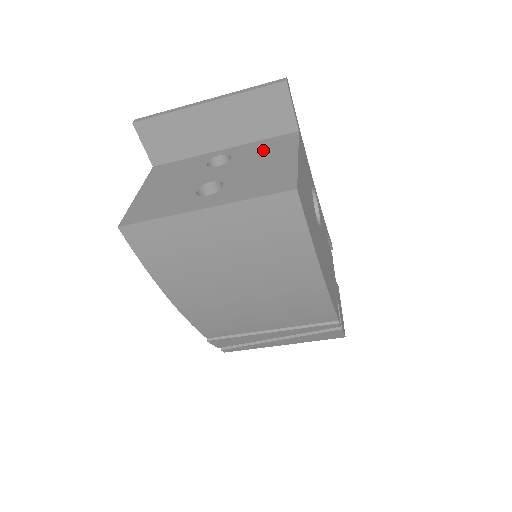
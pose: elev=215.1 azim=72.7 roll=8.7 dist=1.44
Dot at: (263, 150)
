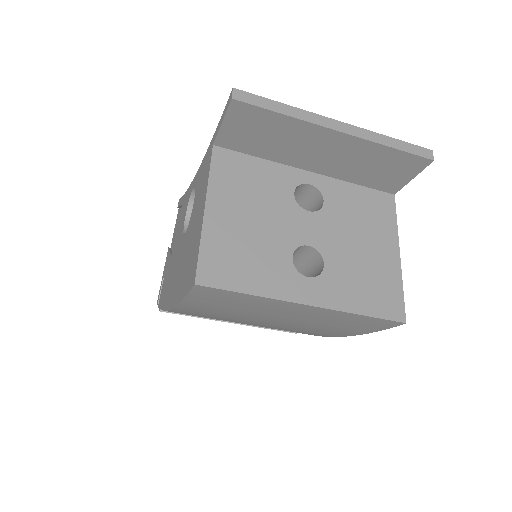
Dot at: (361, 211)
